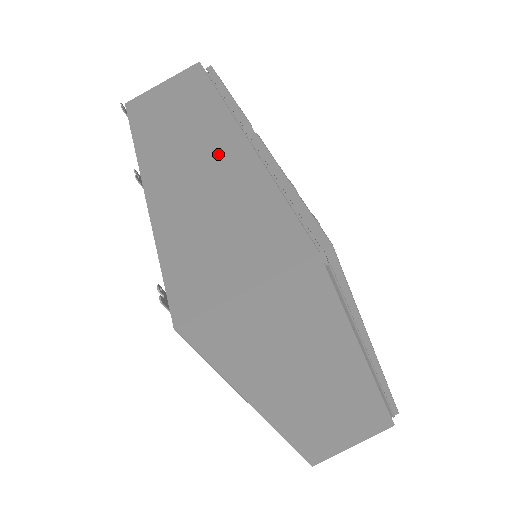
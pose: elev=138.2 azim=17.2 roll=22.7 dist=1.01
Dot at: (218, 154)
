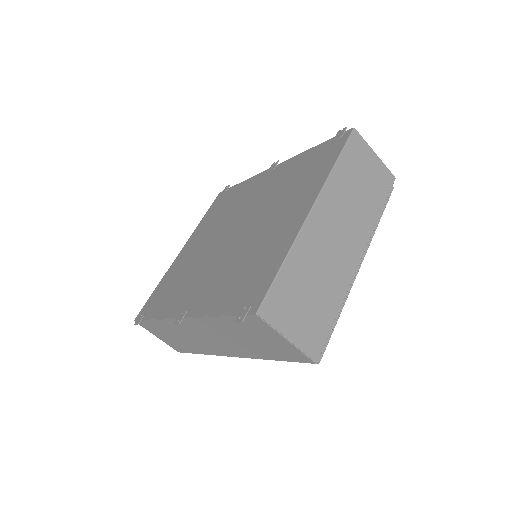
Dot at: occluded
